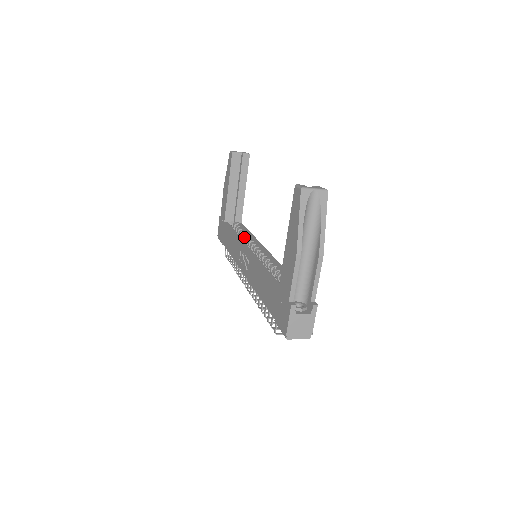
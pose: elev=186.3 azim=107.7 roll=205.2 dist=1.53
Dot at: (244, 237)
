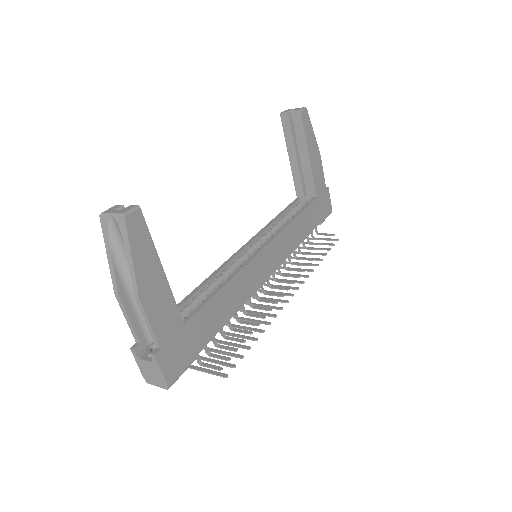
Dot at: occluded
